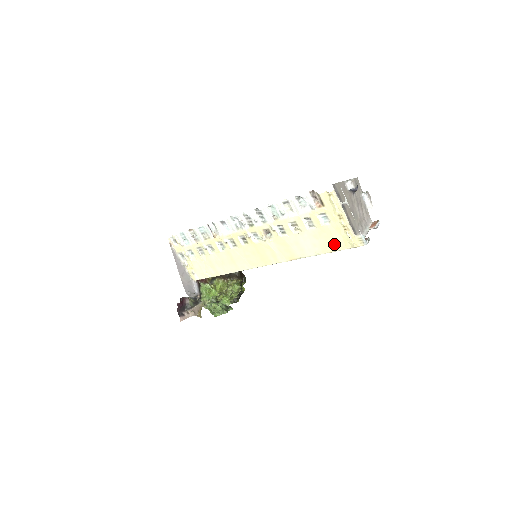
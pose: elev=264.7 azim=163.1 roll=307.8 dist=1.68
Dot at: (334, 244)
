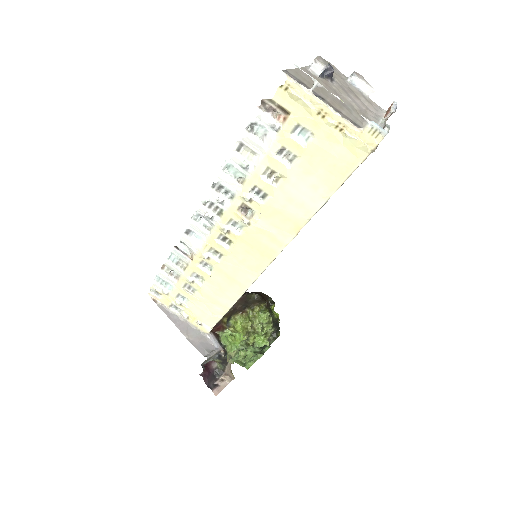
Dot at: (339, 166)
